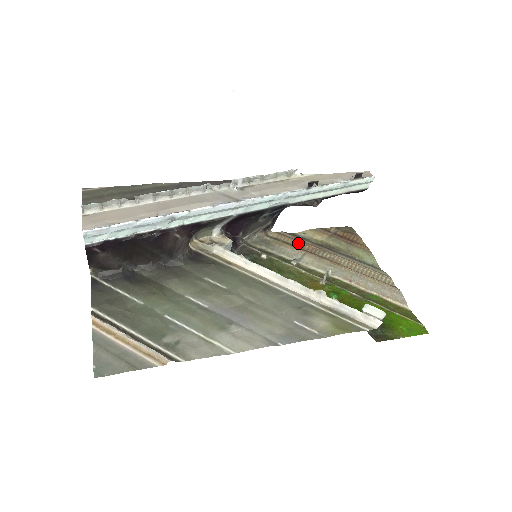
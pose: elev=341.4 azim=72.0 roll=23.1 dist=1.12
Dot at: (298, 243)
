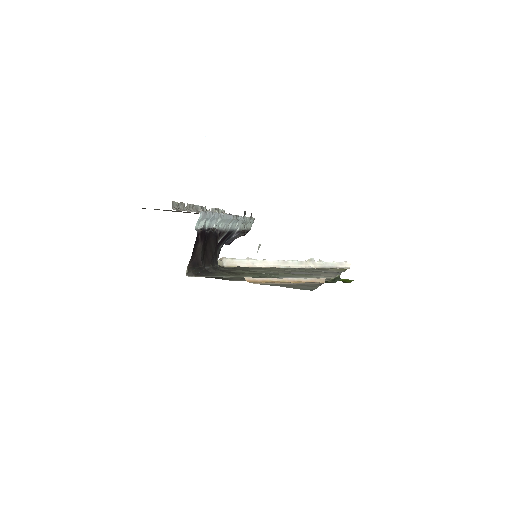
Dot at: occluded
